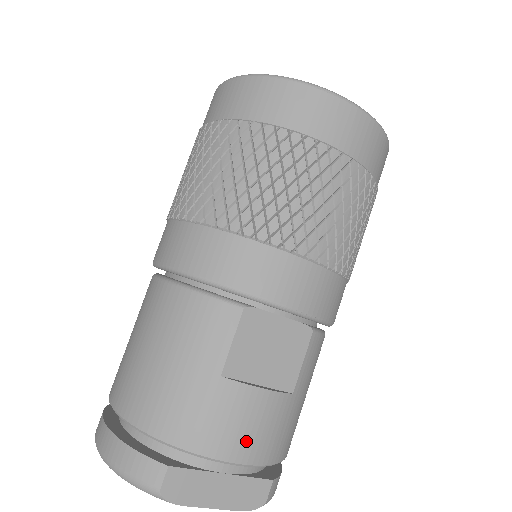
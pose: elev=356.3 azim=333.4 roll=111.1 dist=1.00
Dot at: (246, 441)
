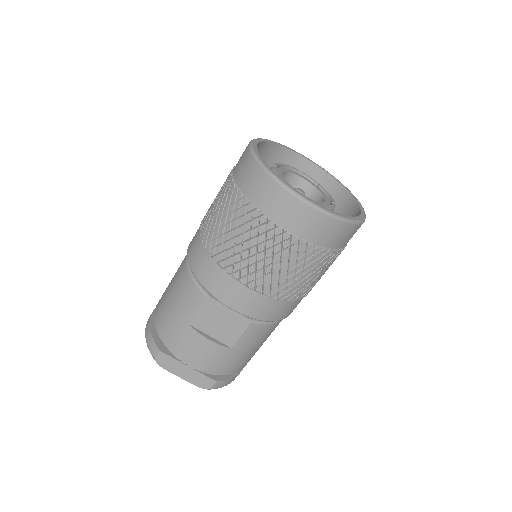
Dot at: (196, 359)
